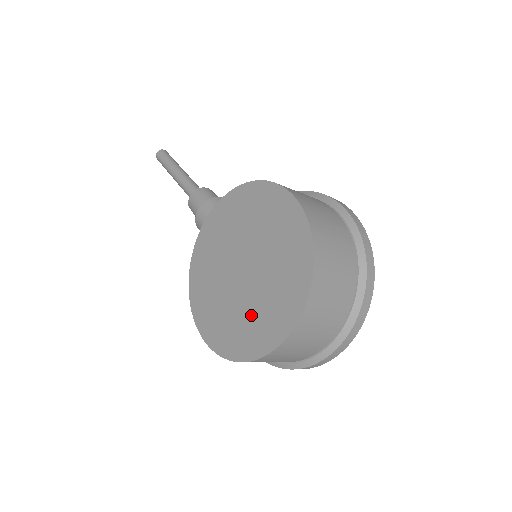
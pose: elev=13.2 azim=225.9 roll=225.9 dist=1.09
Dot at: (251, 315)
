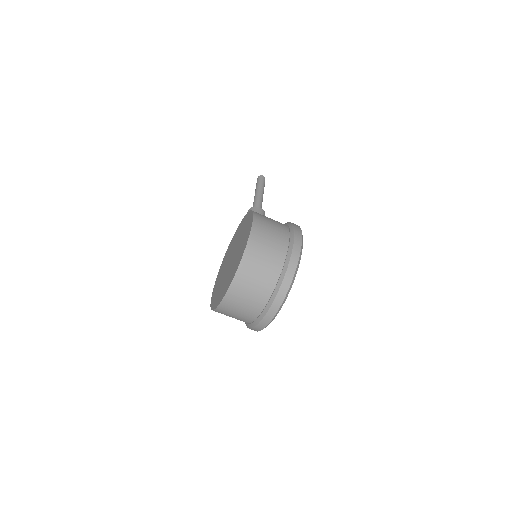
Dot at: (222, 286)
